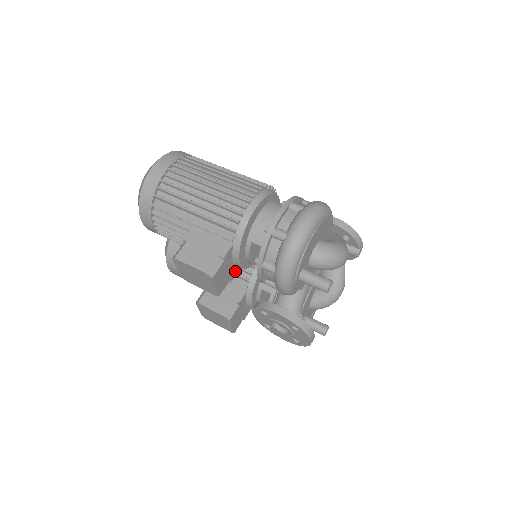
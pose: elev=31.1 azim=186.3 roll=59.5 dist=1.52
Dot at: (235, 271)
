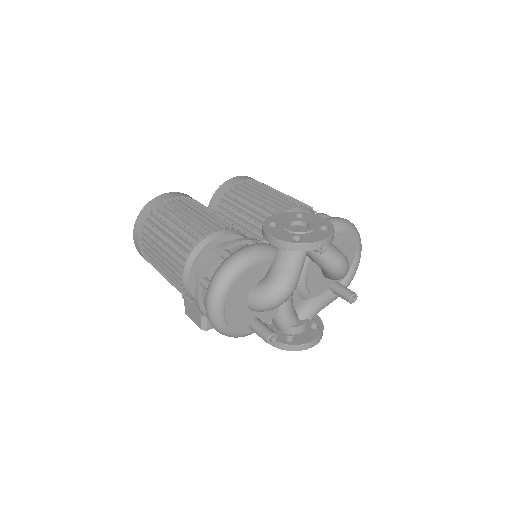
Dot at: occluded
